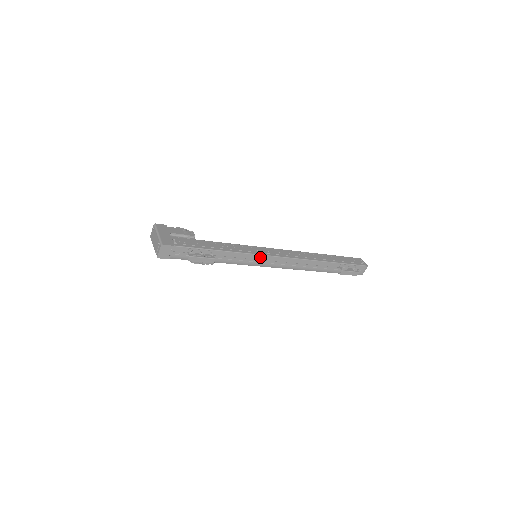
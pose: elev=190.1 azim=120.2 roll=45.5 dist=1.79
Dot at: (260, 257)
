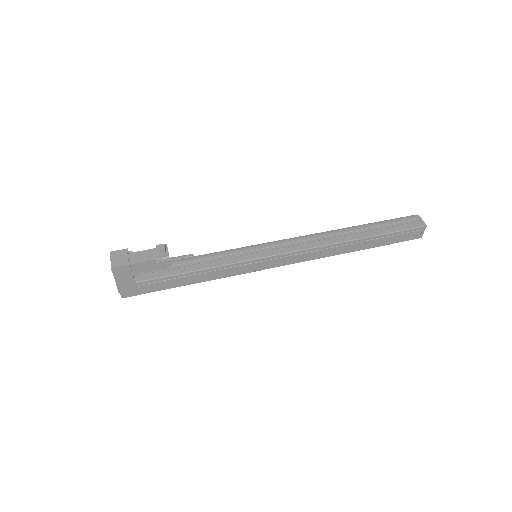
Dot at: (256, 268)
